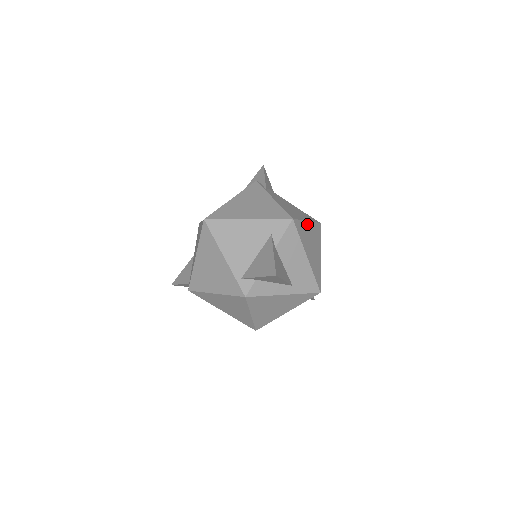
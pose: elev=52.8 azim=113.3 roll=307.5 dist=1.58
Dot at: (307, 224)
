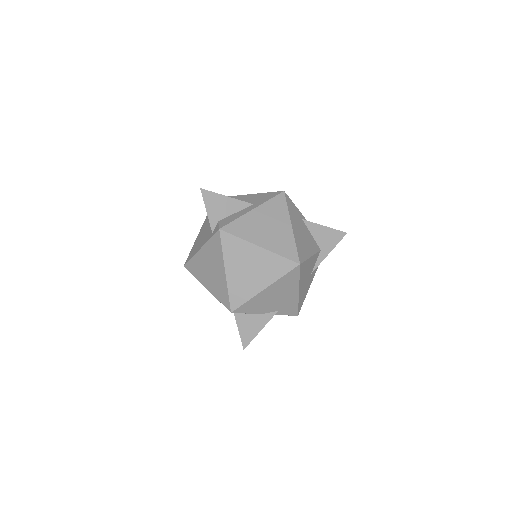
Dot at: occluded
